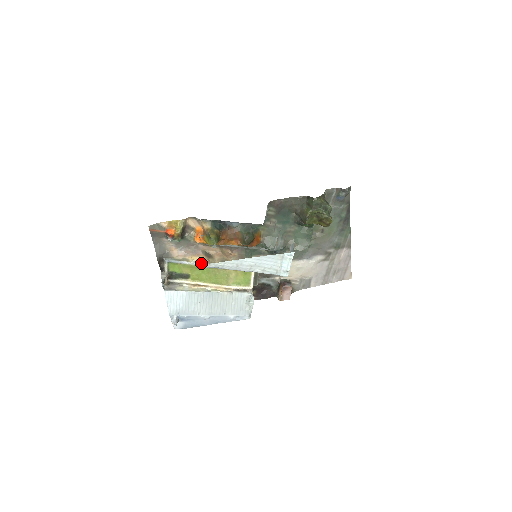
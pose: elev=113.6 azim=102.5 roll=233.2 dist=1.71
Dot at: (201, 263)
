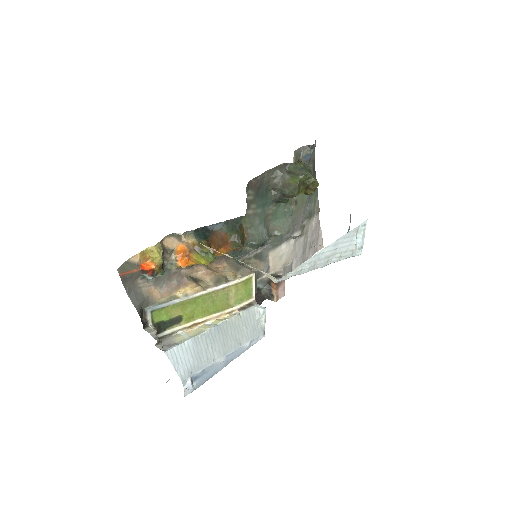
Dot at: (194, 293)
